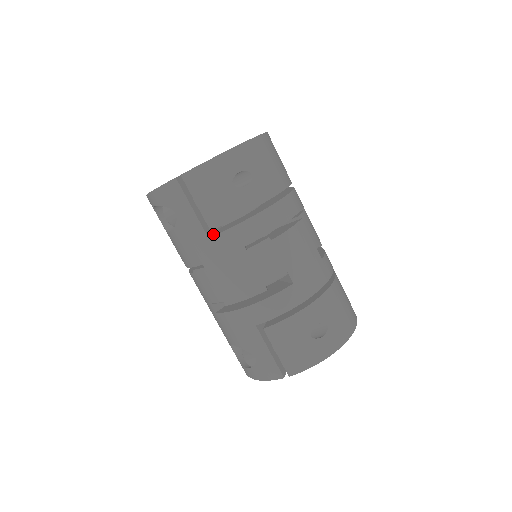
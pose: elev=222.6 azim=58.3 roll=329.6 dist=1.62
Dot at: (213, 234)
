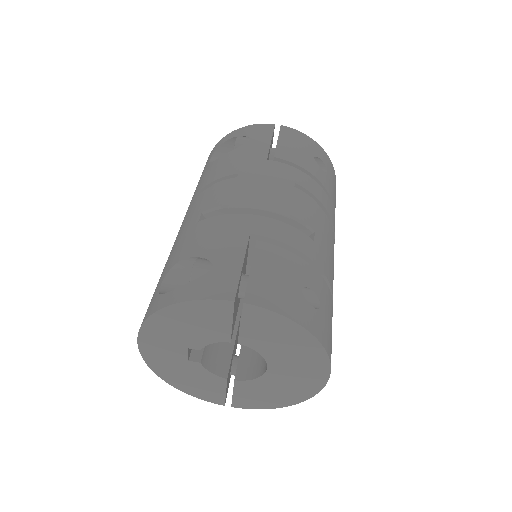
Dot at: occluded
